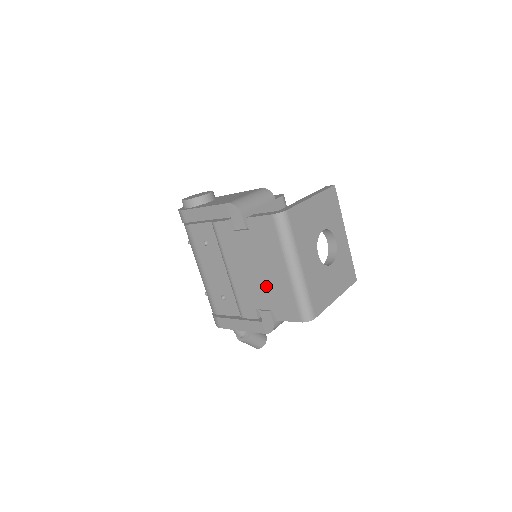
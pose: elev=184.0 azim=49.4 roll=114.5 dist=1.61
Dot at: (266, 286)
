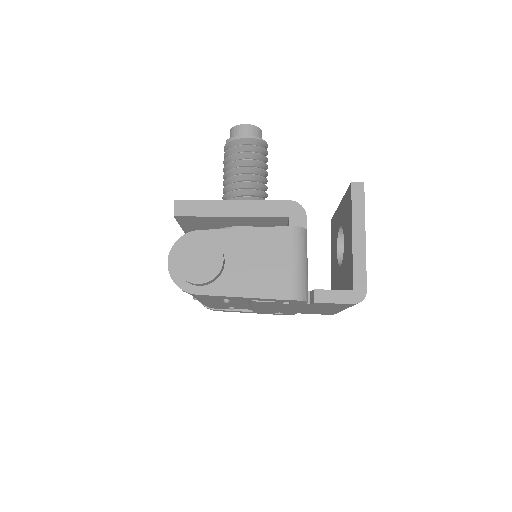
Dot at: occluded
